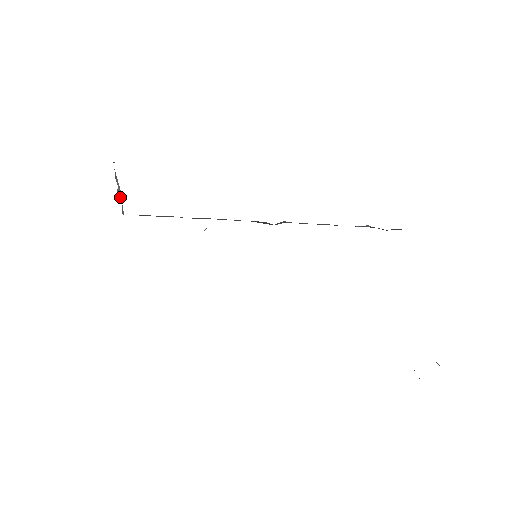
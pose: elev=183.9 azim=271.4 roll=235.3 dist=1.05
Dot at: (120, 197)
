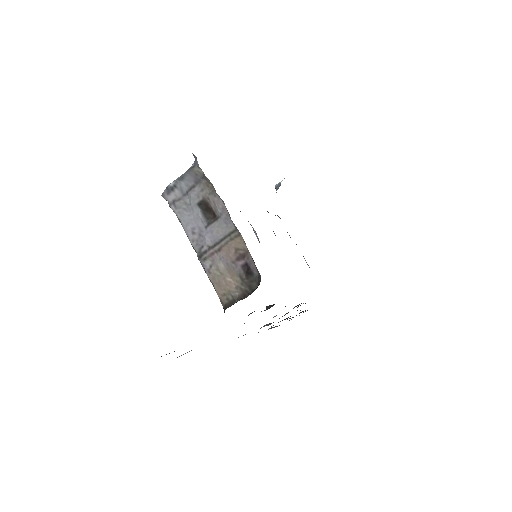
Dot at: (179, 187)
